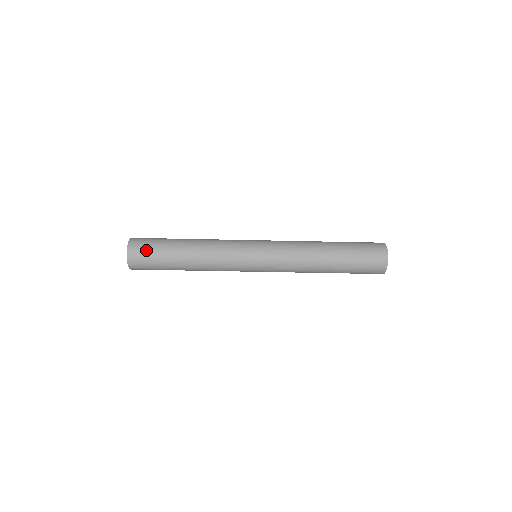
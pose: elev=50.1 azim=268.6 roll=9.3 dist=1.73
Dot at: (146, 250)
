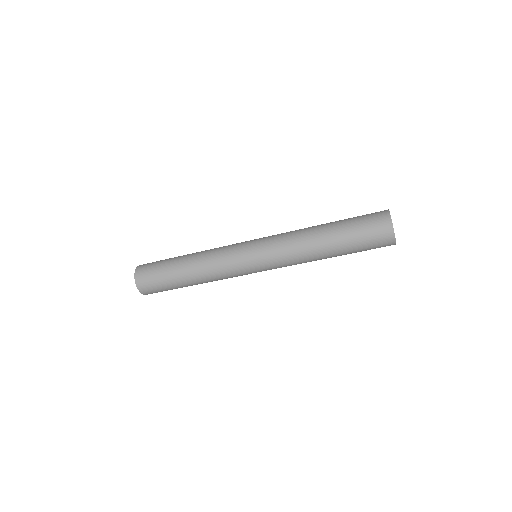
Dot at: (150, 274)
